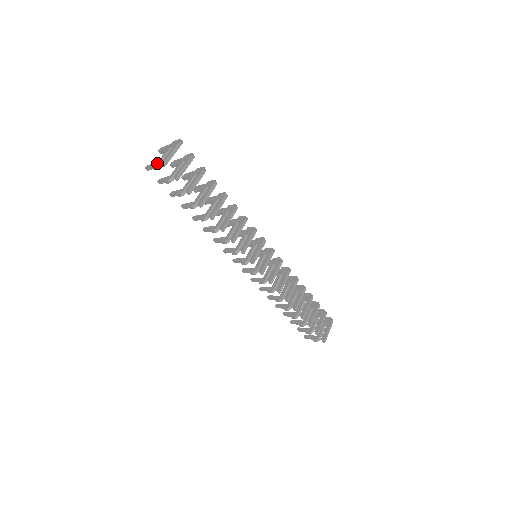
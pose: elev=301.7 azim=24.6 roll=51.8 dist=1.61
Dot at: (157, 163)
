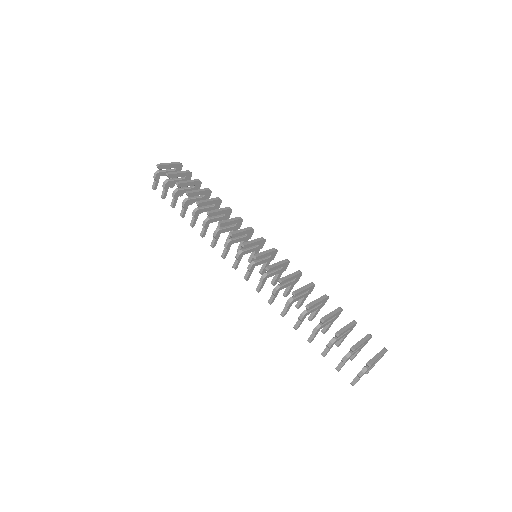
Dot at: (157, 172)
